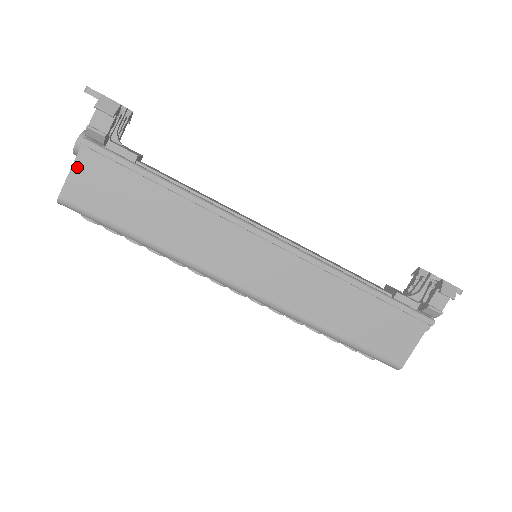
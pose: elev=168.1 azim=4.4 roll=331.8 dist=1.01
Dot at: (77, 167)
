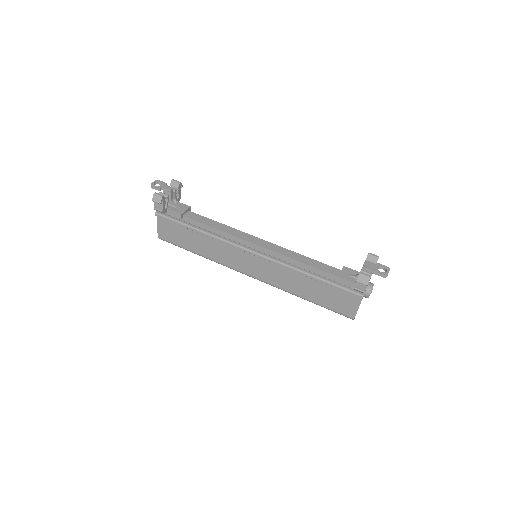
Dot at: (159, 224)
